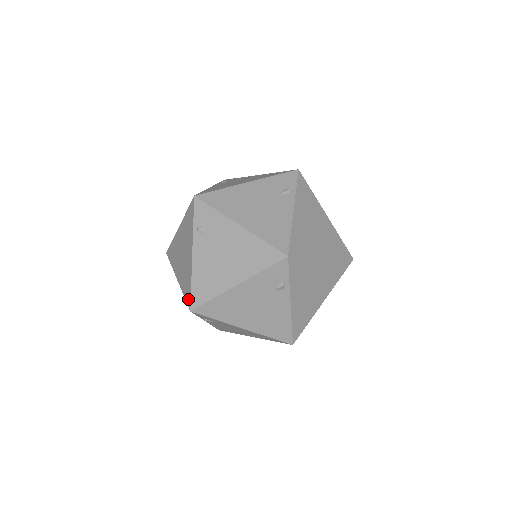
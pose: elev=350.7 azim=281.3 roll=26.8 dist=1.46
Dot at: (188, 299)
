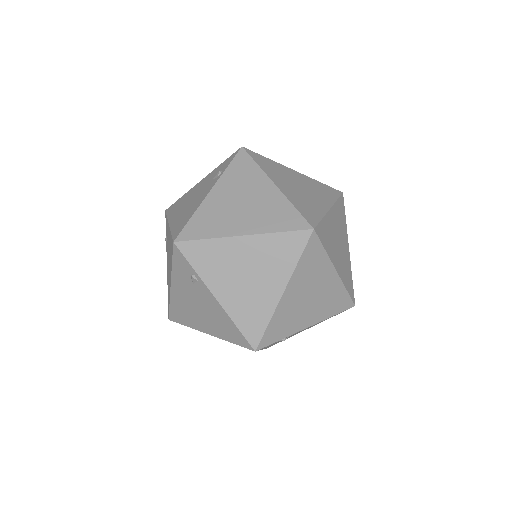
Dot at: occluded
